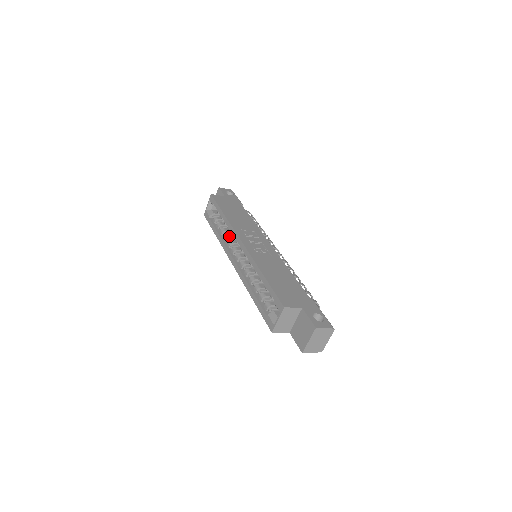
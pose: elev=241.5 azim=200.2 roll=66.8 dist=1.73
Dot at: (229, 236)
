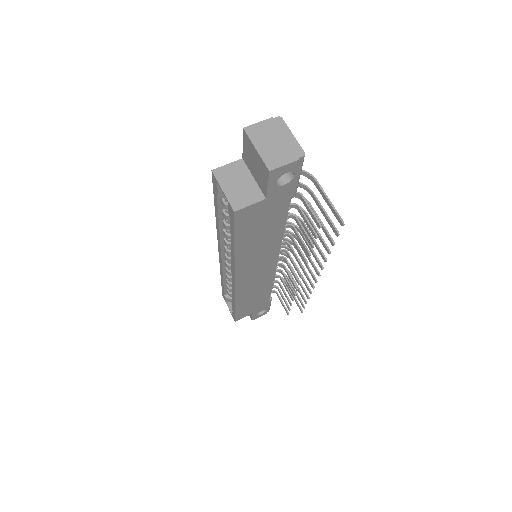
Dot at: occluded
